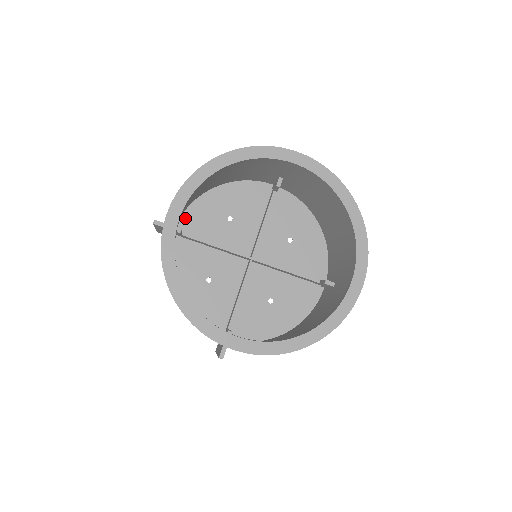
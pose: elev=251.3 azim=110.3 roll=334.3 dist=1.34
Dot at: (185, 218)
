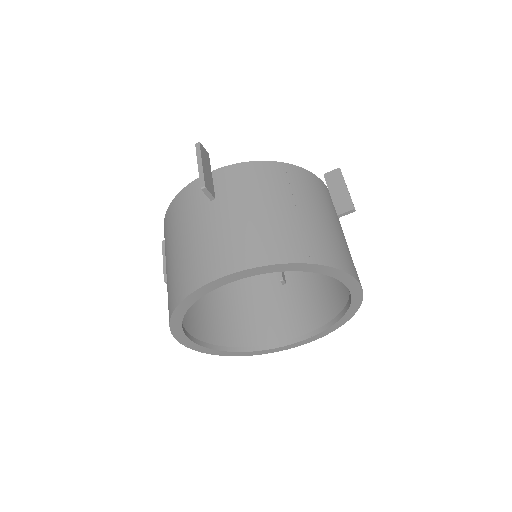
Dot at: occluded
